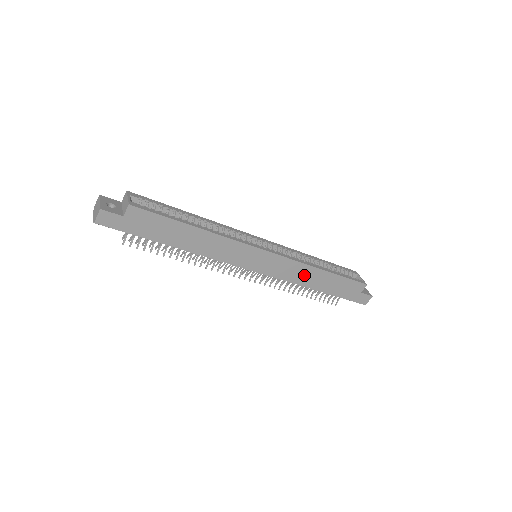
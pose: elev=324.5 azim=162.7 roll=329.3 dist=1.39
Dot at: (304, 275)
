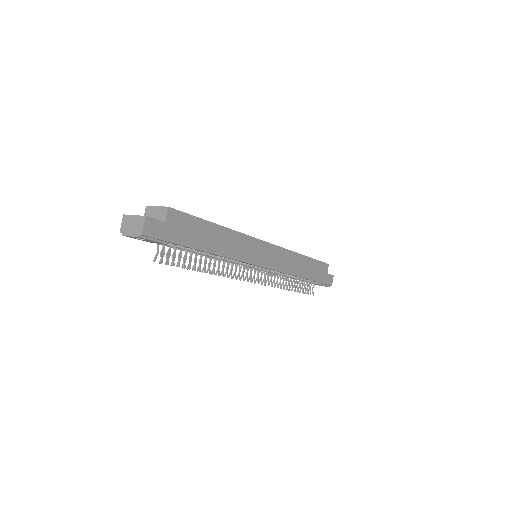
Dot at: (294, 264)
